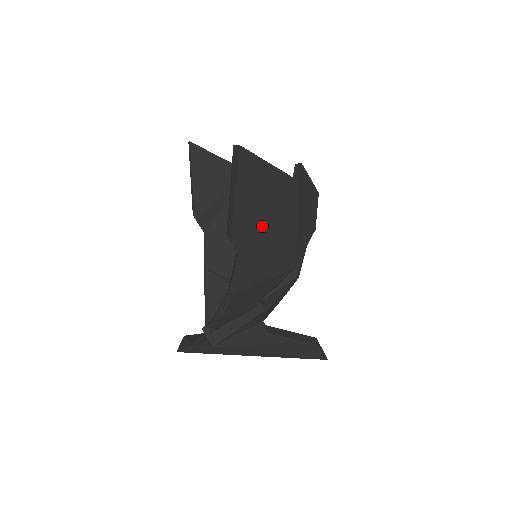
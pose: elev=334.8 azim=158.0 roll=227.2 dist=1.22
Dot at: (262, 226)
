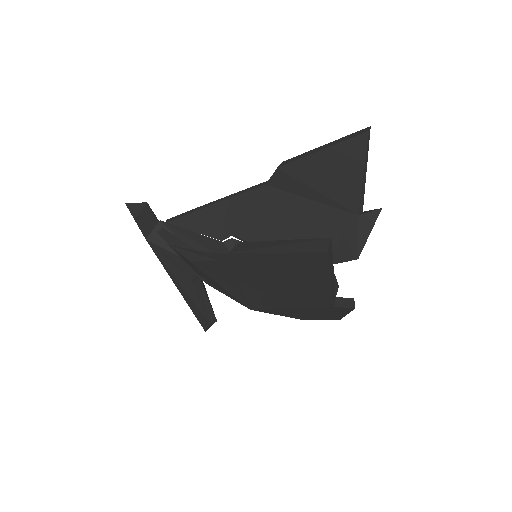
Dot at: (264, 280)
